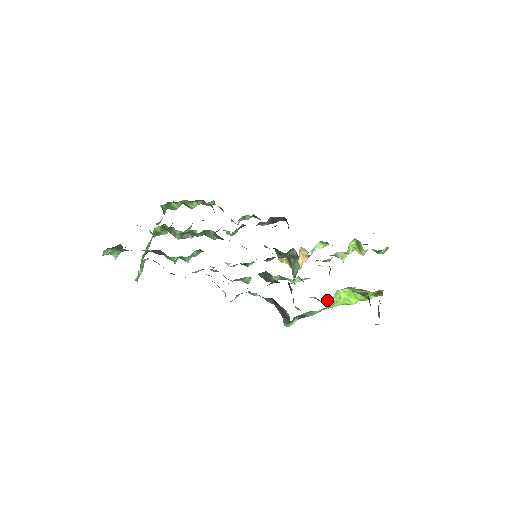
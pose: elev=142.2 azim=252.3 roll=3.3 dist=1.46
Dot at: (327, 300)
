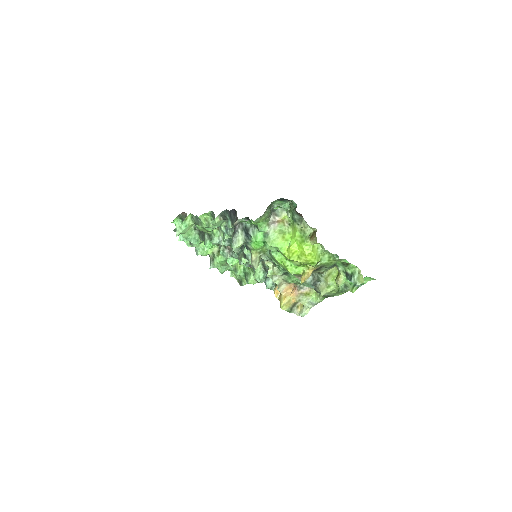
Dot at: (276, 254)
